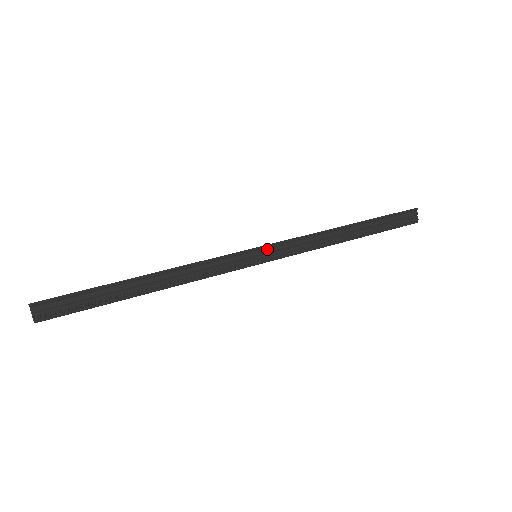
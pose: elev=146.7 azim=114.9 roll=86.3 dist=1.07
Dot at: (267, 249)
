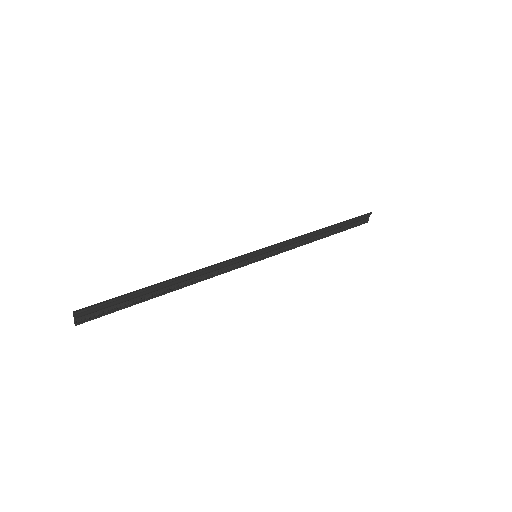
Dot at: (265, 250)
